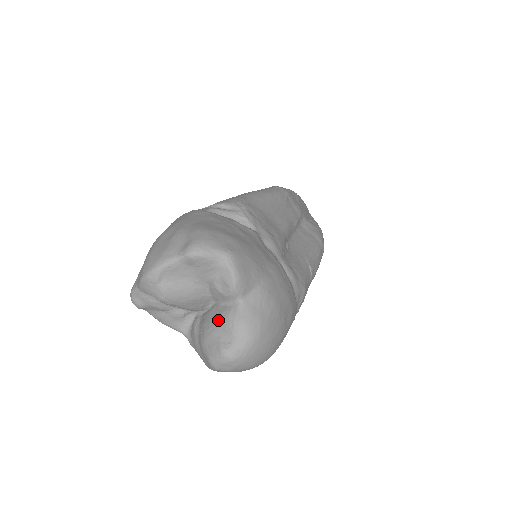
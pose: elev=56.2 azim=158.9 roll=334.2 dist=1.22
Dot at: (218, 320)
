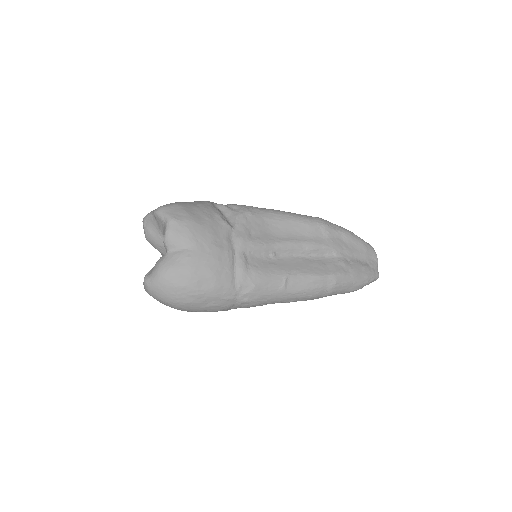
Dot at: occluded
